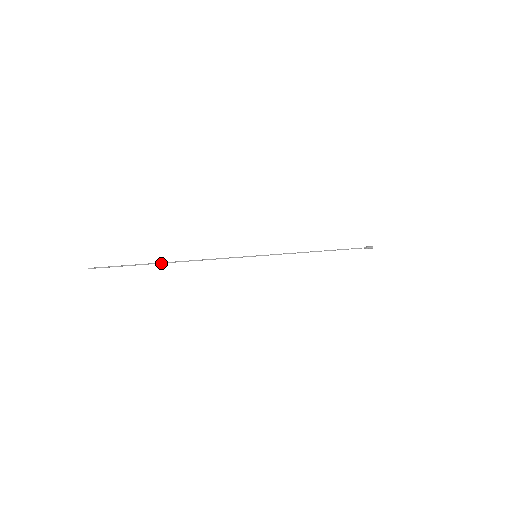
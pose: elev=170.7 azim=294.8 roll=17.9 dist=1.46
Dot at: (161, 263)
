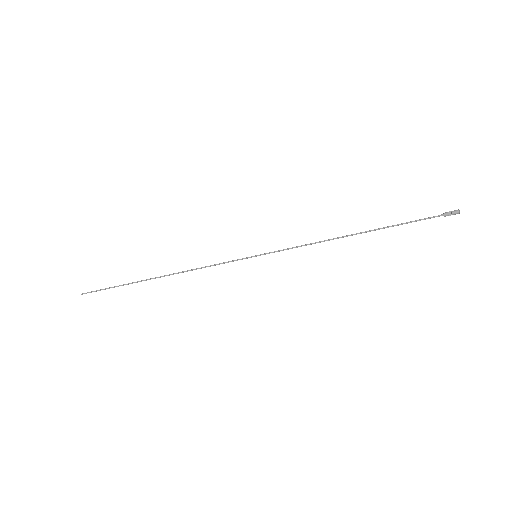
Dot at: (146, 280)
